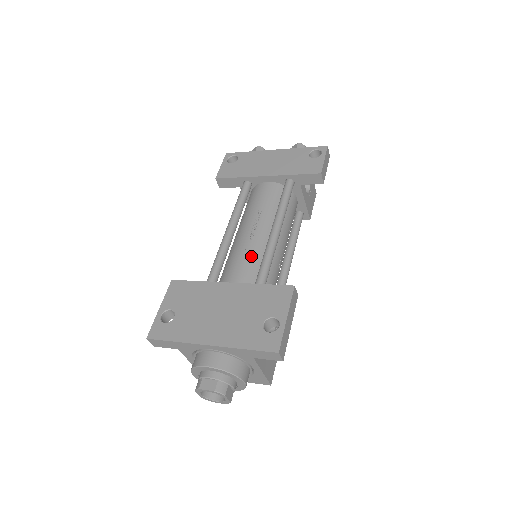
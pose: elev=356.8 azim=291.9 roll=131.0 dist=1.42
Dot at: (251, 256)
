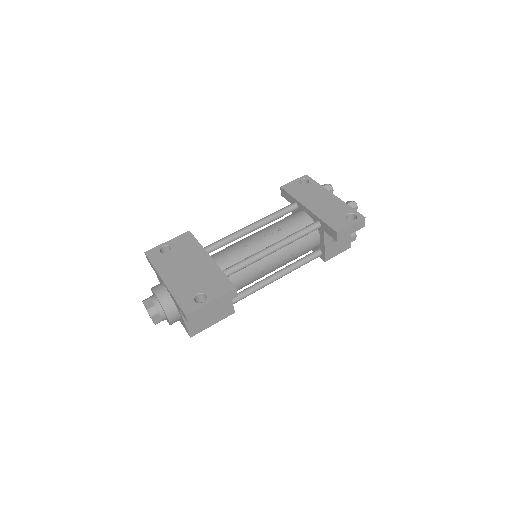
Dot at: (243, 252)
